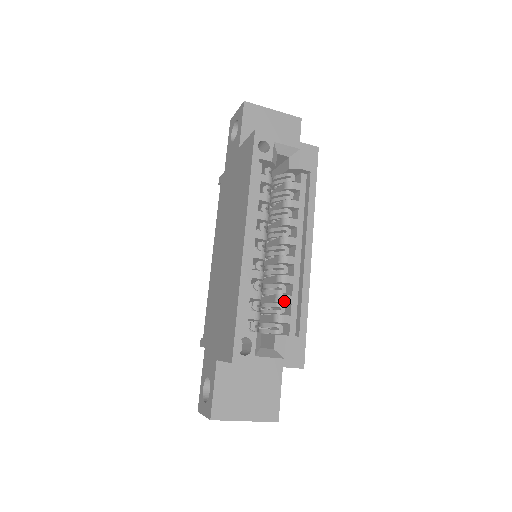
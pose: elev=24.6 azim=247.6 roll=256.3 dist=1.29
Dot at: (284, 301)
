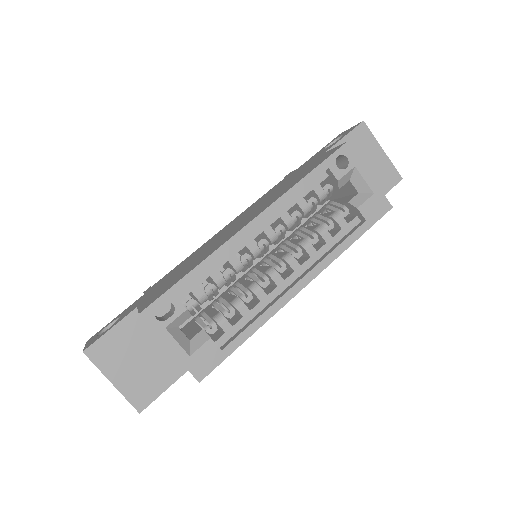
Dot at: (238, 308)
